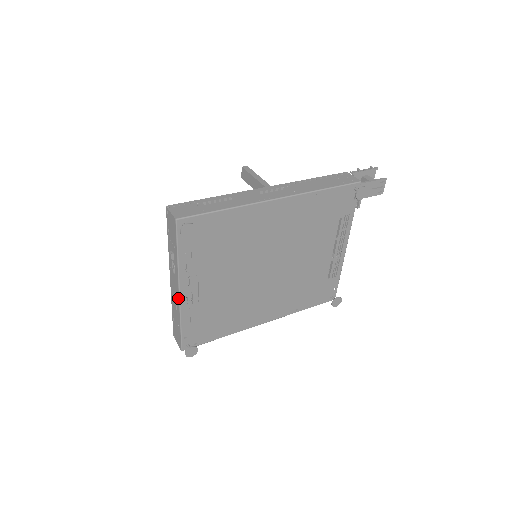
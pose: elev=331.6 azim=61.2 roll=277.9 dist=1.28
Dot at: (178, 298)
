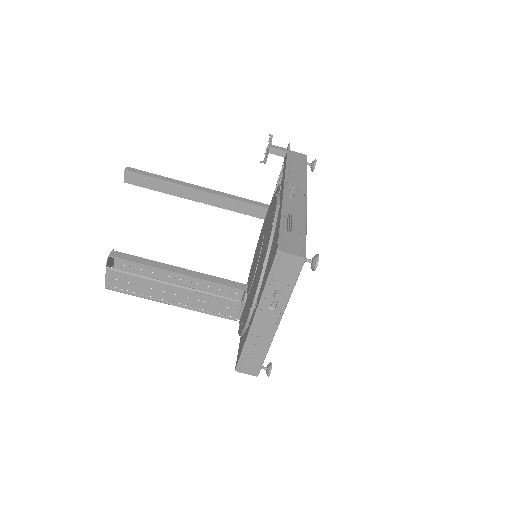
Dot at: (274, 330)
